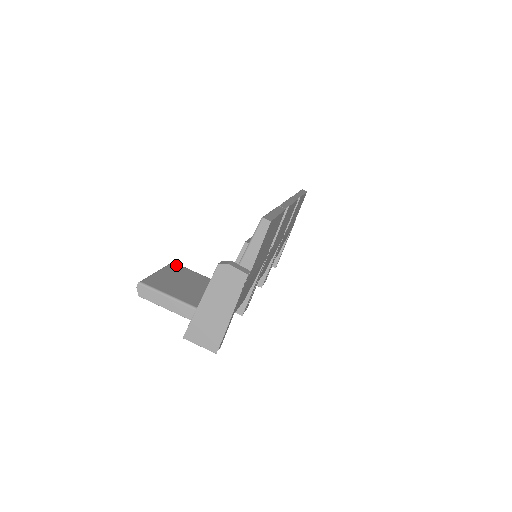
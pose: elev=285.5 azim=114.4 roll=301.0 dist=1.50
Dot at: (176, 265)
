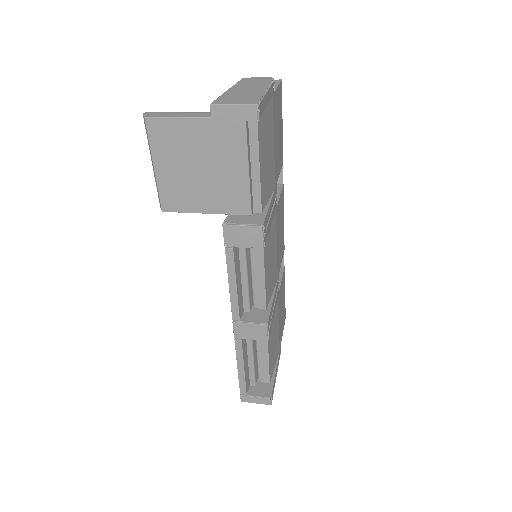
Dot at: occluded
